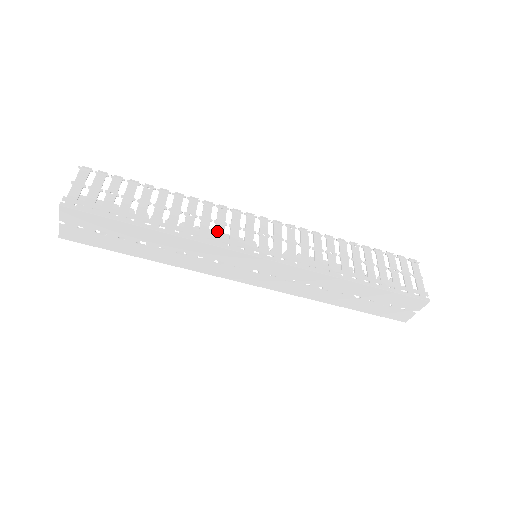
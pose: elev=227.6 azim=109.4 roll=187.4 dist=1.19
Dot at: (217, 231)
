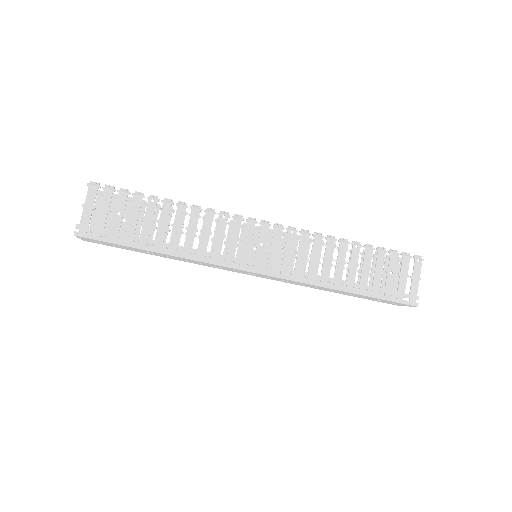
Dot at: (215, 246)
